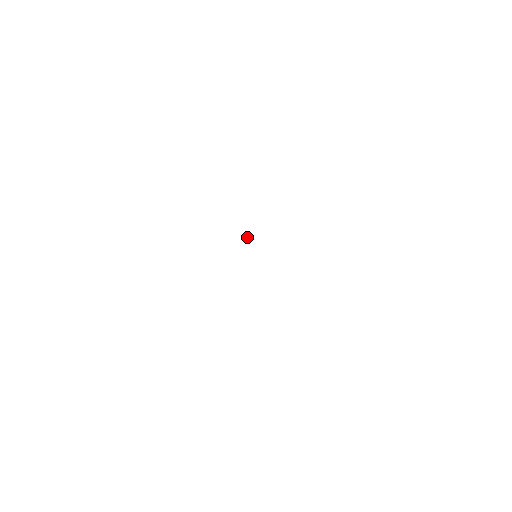
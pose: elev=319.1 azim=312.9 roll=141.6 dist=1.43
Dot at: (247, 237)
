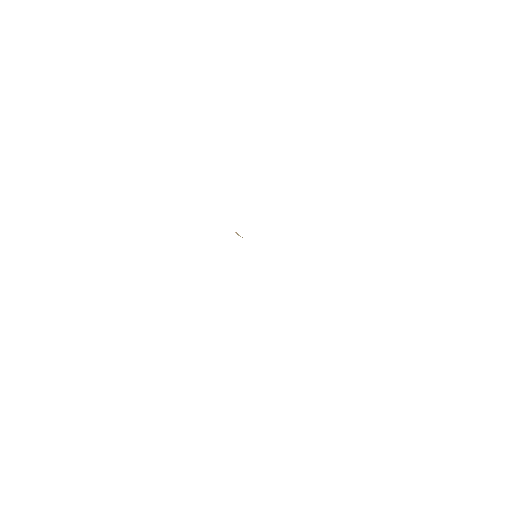
Dot at: (238, 235)
